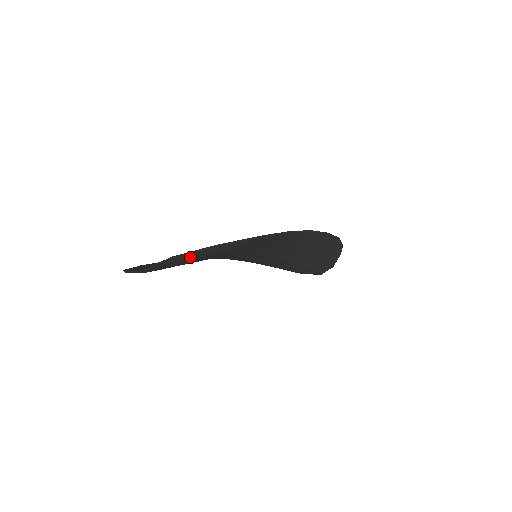
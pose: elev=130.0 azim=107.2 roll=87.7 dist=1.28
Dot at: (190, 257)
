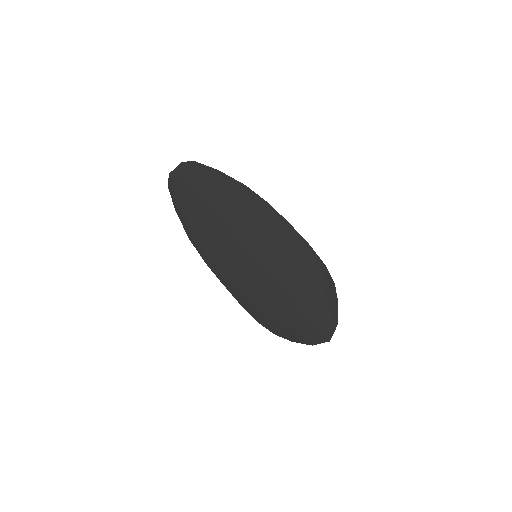
Dot at: (204, 174)
